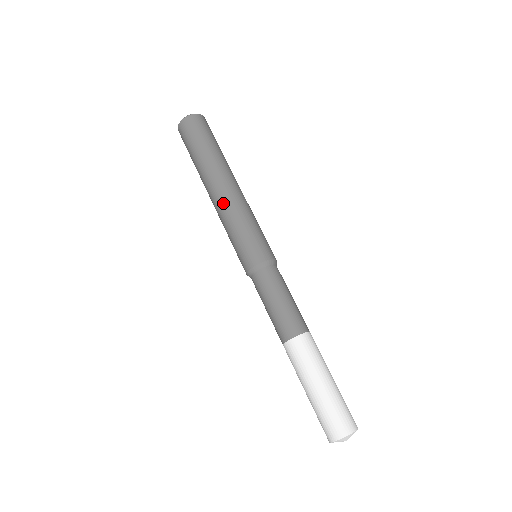
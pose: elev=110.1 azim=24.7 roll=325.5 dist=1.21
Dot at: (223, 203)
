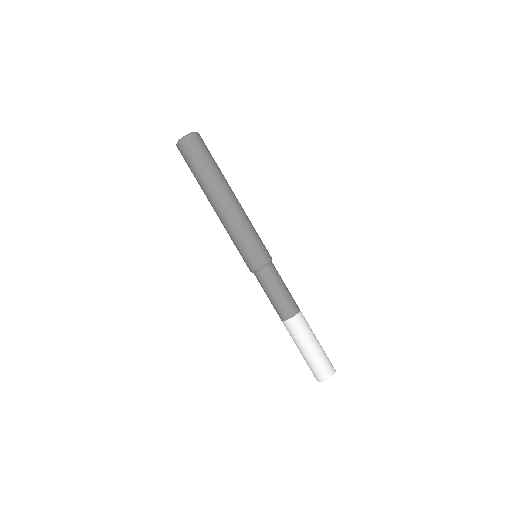
Dot at: (221, 222)
